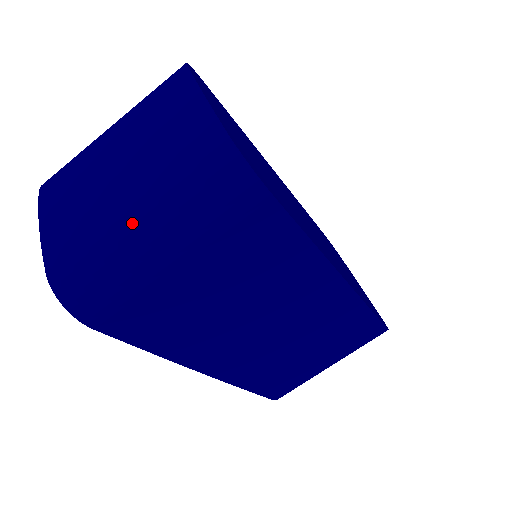
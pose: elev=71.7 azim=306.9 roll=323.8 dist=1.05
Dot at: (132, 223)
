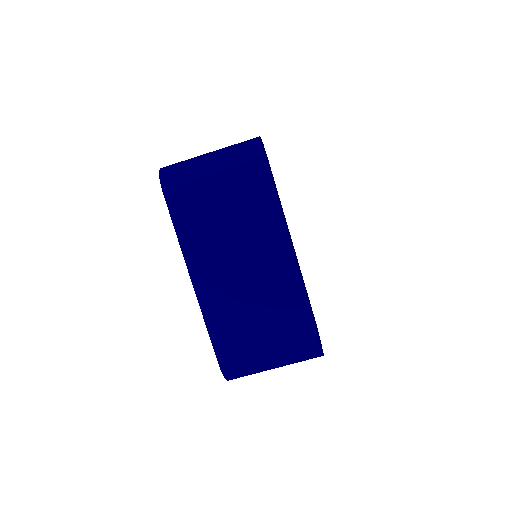
Dot at: (206, 155)
